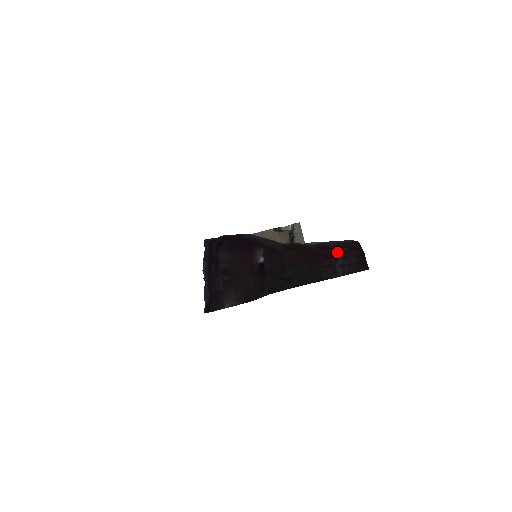
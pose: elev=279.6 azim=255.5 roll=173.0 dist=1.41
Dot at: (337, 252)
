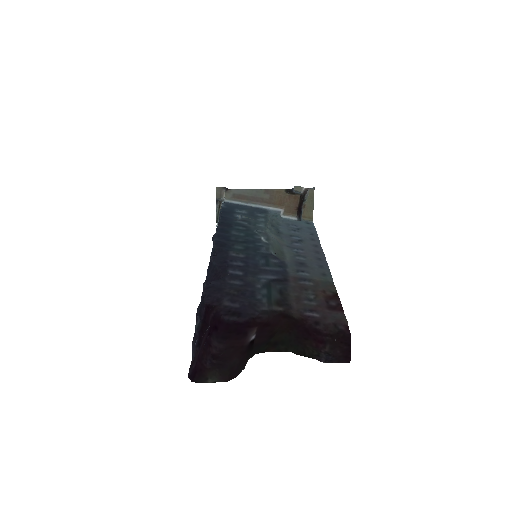
Dot at: (327, 341)
